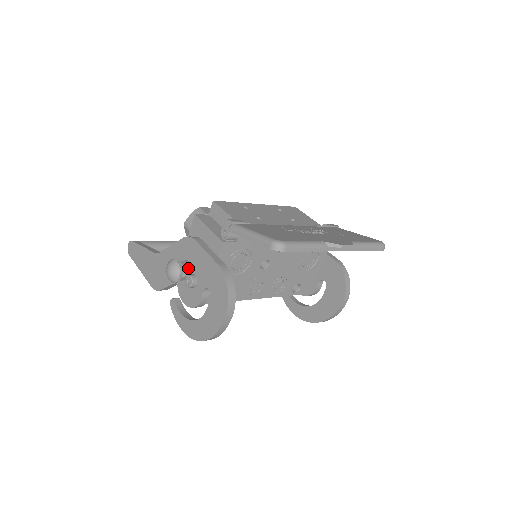
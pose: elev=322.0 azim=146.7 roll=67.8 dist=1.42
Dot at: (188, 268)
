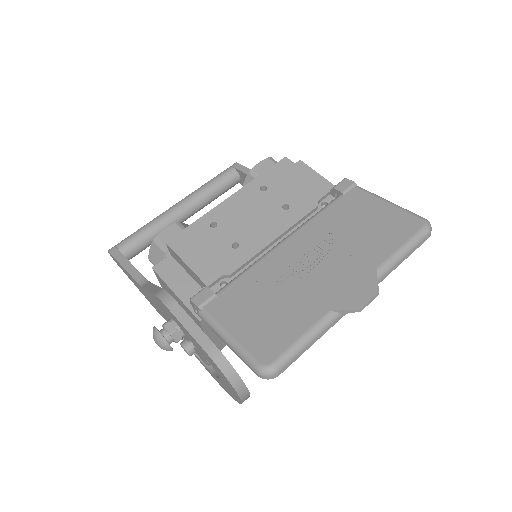
Dot at: (177, 332)
